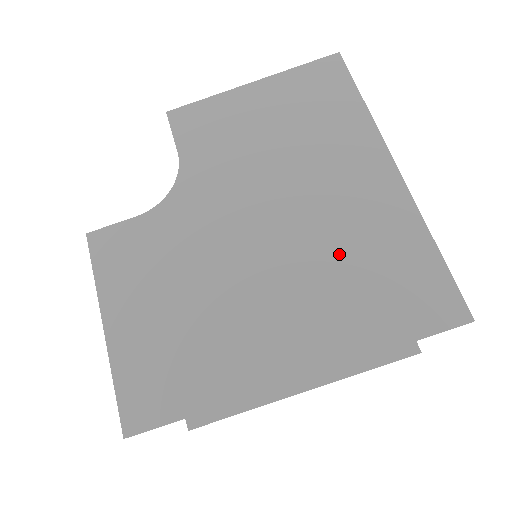
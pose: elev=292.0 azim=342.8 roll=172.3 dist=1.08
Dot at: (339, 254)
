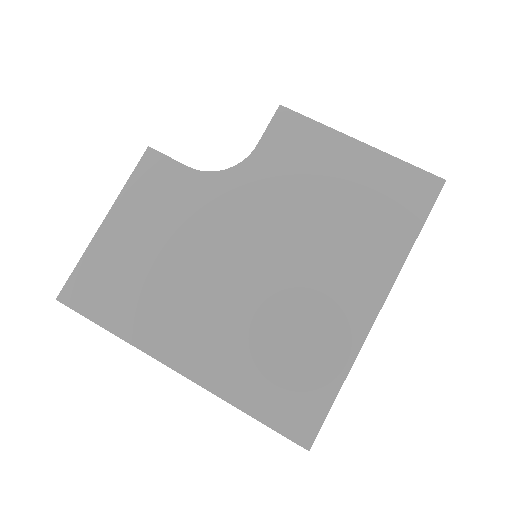
Dot at: (279, 325)
